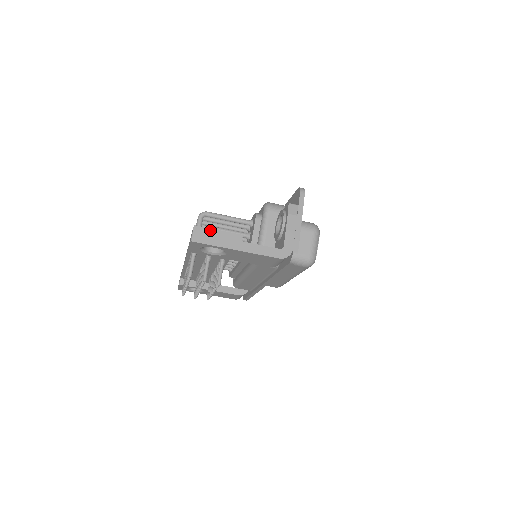
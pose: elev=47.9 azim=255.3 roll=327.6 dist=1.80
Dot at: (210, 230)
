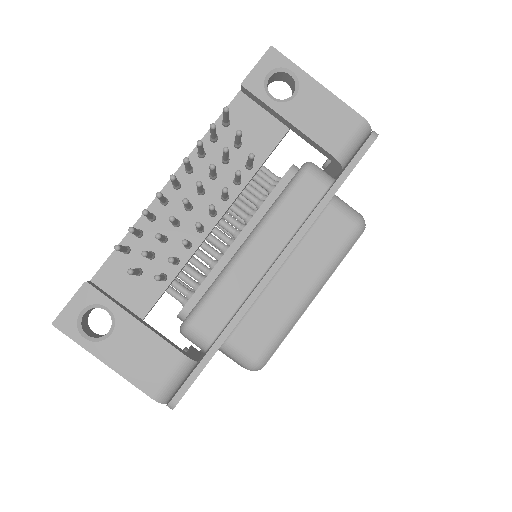
Dot at: occluded
